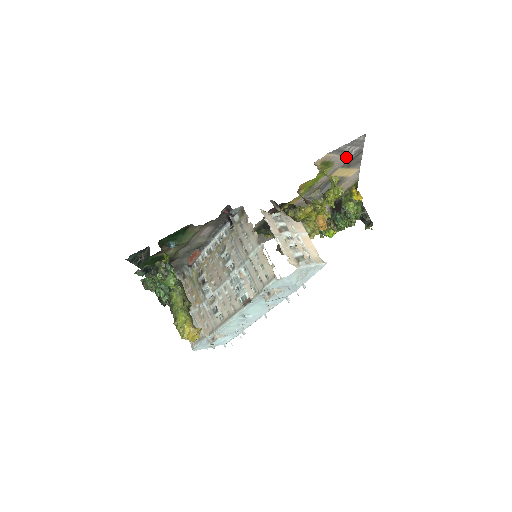
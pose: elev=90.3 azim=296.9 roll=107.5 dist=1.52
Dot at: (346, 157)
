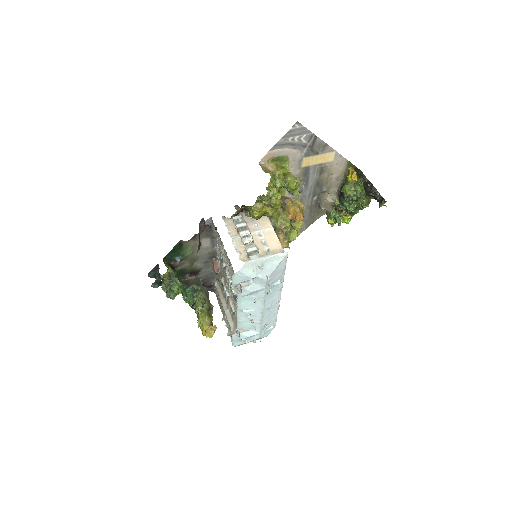
Dot at: (299, 147)
